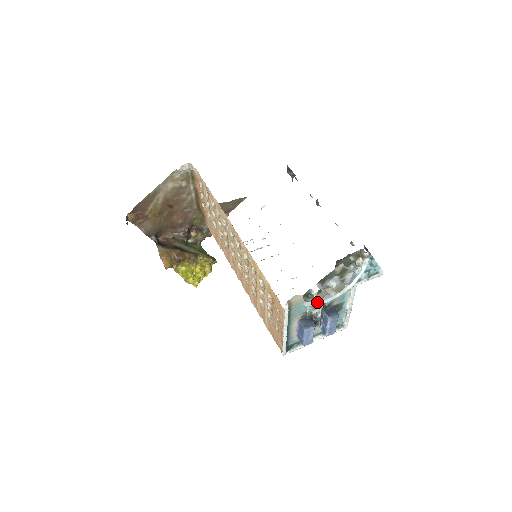
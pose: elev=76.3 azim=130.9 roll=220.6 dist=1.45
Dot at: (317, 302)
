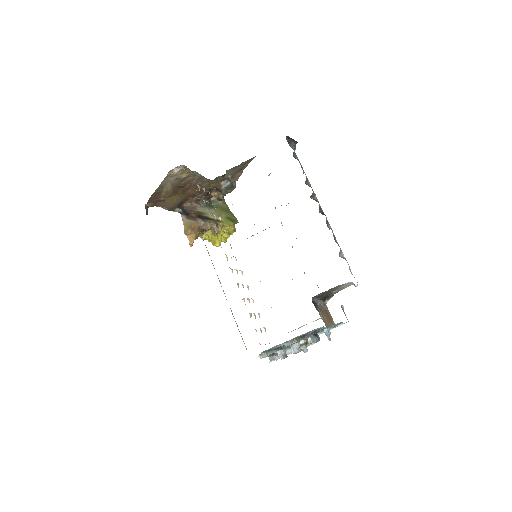
Dot at: occluded
